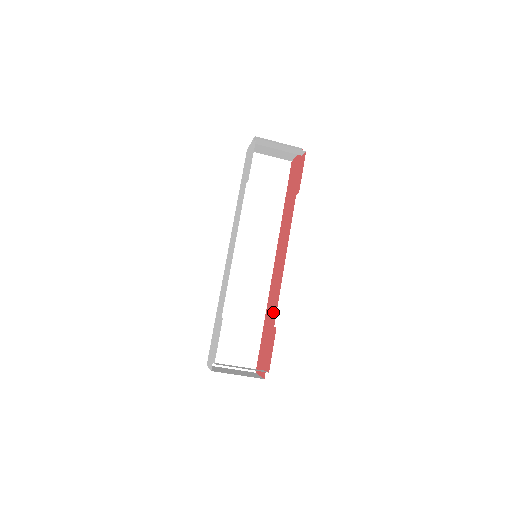
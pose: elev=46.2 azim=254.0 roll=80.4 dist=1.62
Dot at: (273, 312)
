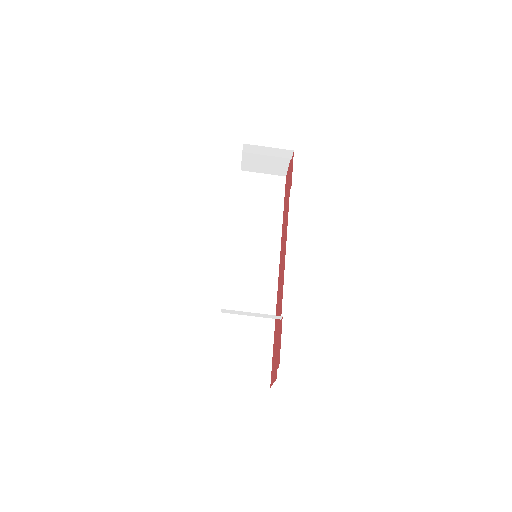
Dot at: (280, 308)
